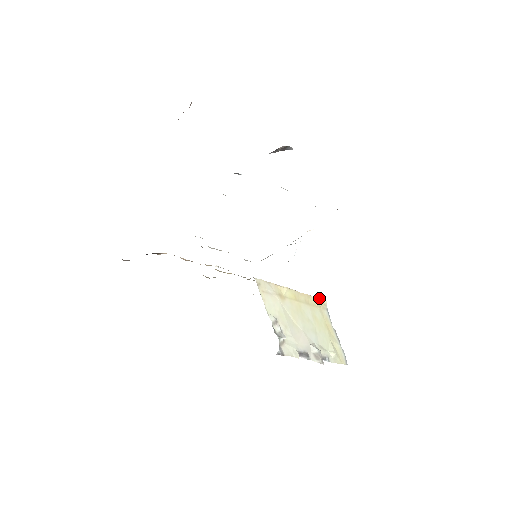
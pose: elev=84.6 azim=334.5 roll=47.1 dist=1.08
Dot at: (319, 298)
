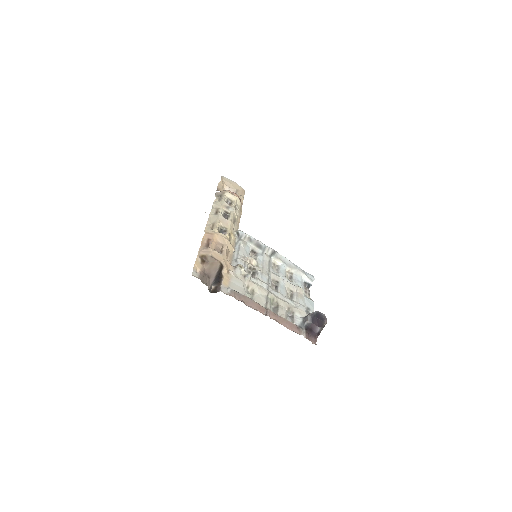
Dot at: occluded
